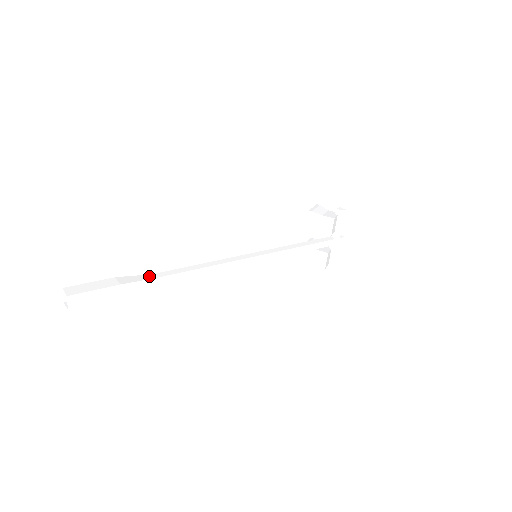
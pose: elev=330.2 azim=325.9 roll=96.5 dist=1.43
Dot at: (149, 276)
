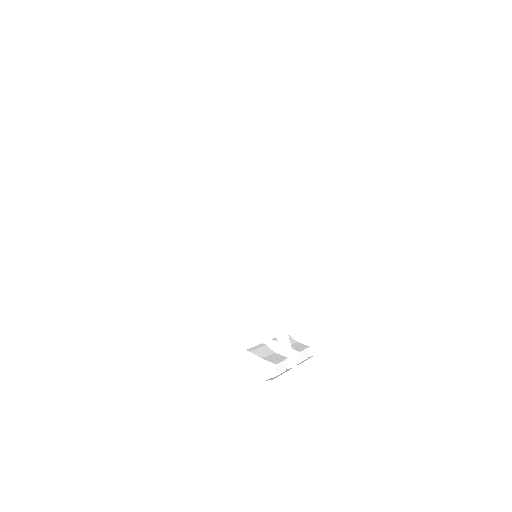
Dot at: occluded
